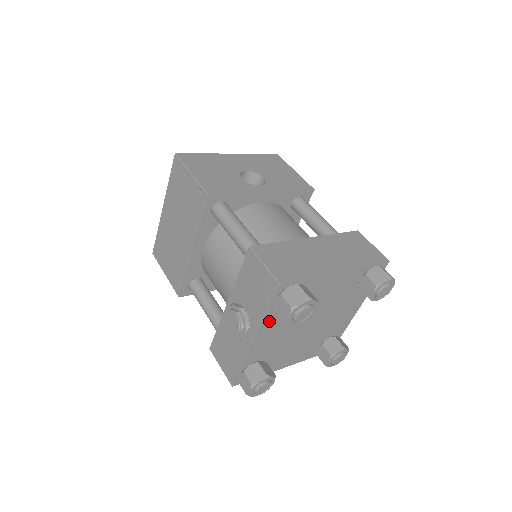
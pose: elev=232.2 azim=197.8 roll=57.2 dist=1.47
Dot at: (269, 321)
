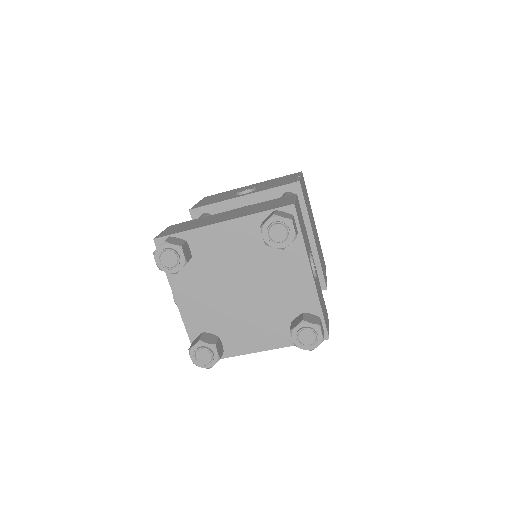
Dot at: (177, 281)
